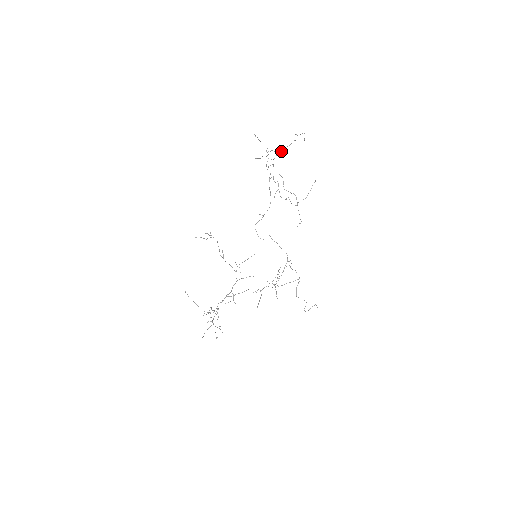
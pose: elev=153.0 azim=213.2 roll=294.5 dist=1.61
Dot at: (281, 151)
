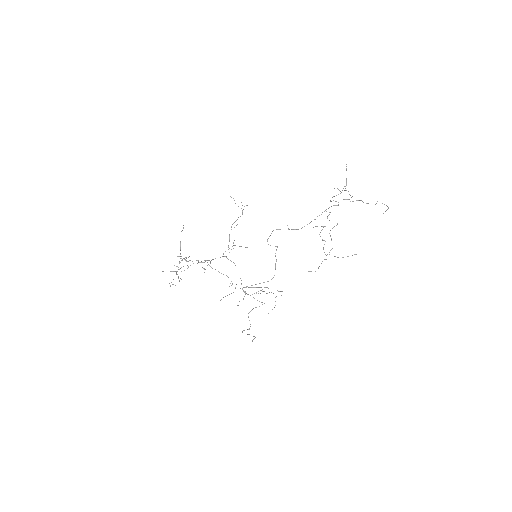
Dot at: occluded
